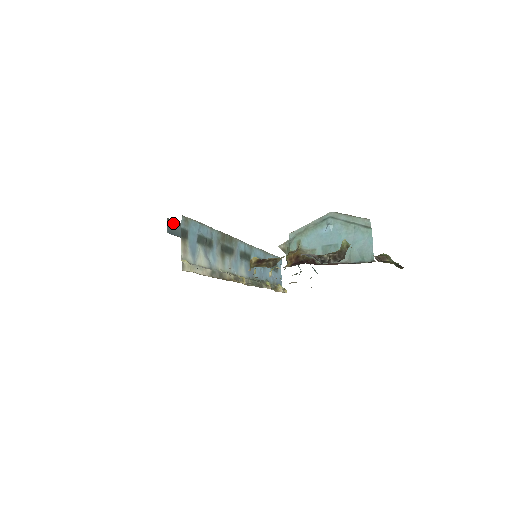
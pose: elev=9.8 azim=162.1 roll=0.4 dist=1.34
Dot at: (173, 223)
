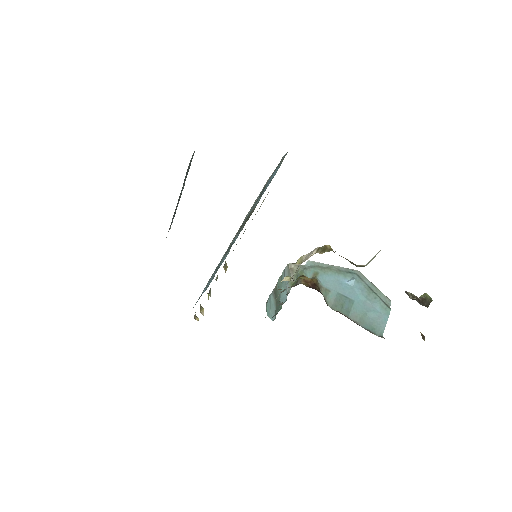
Dot at: (191, 160)
